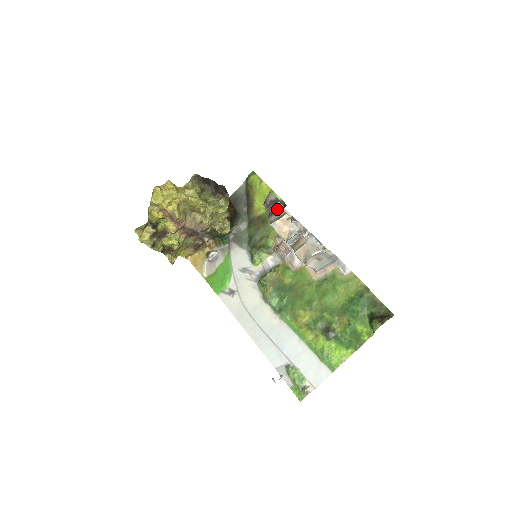
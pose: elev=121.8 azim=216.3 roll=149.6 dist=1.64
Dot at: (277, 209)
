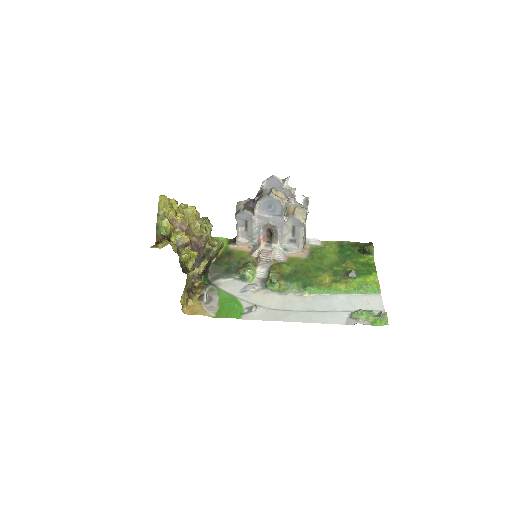
Dot at: (262, 192)
